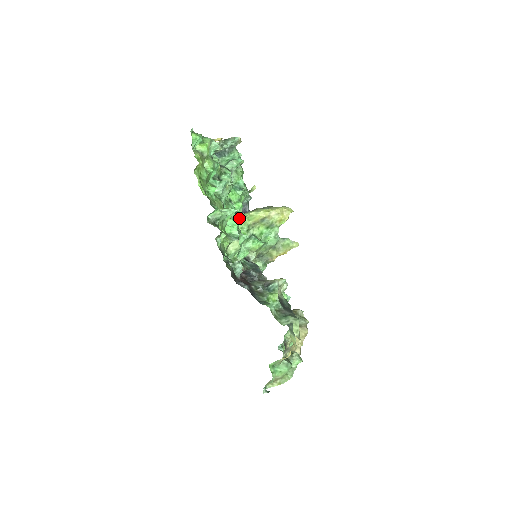
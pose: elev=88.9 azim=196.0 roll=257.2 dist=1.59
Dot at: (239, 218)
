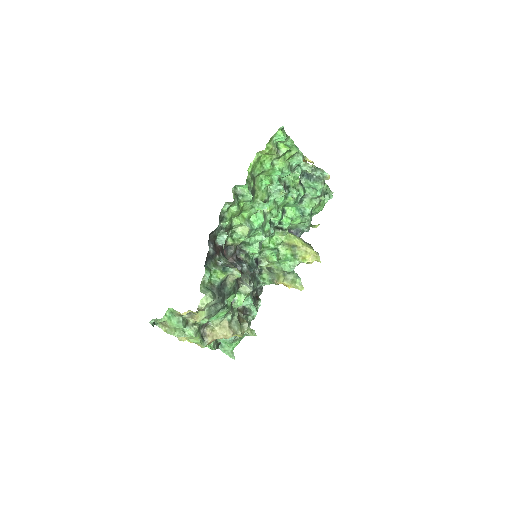
Dot at: (282, 231)
